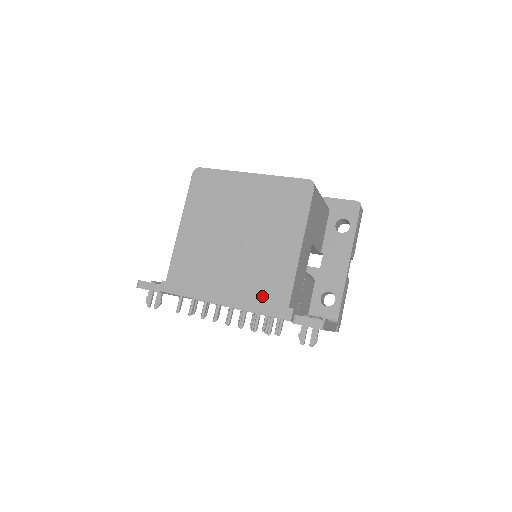
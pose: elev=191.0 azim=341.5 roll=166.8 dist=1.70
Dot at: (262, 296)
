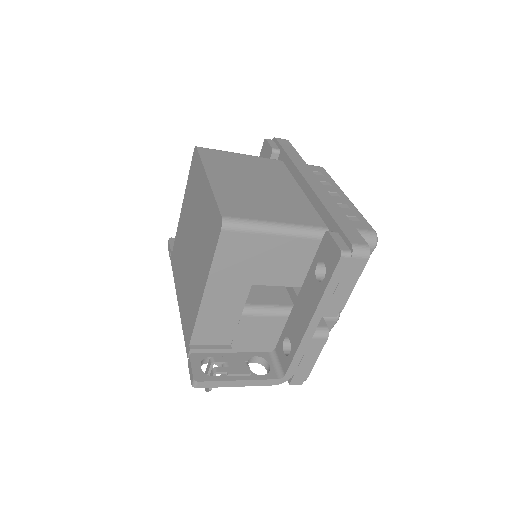
Dot at: (186, 317)
